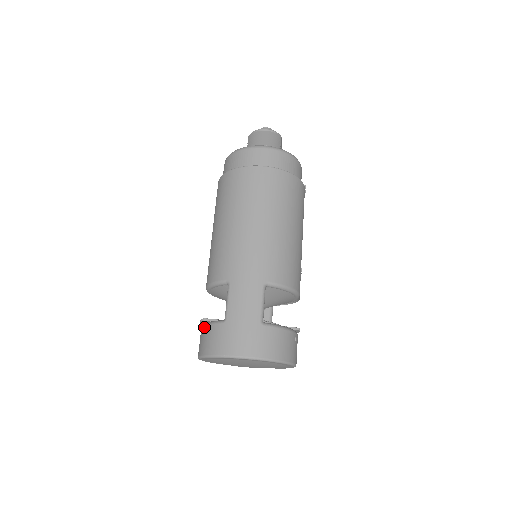
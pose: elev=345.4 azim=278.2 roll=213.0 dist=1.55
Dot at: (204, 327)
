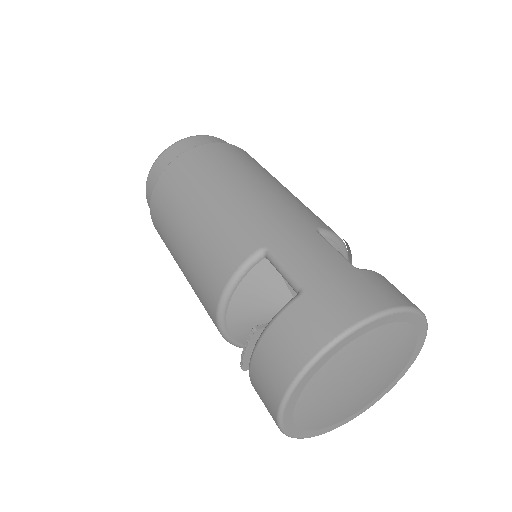
Dot at: (265, 336)
